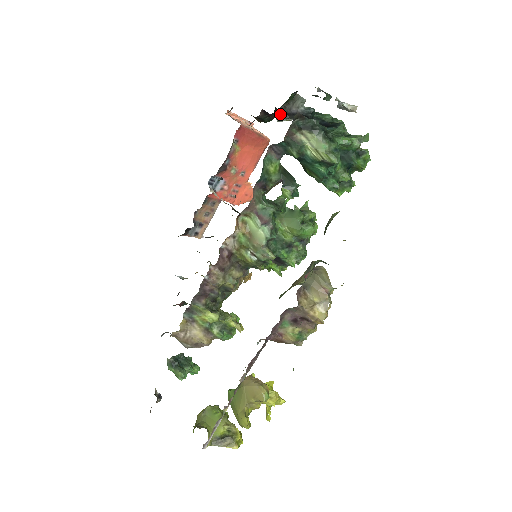
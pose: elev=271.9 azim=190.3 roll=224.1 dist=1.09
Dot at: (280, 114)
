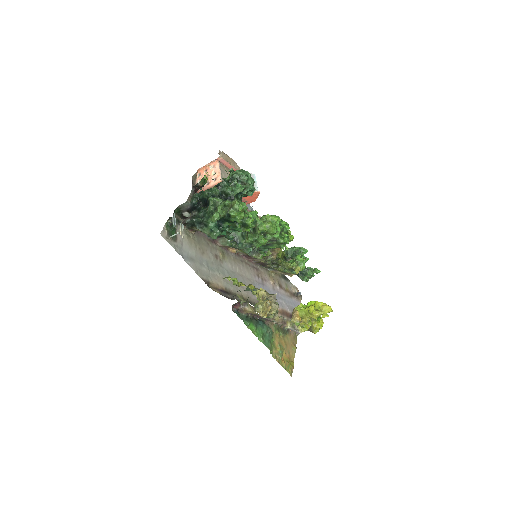
Dot at: (186, 214)
